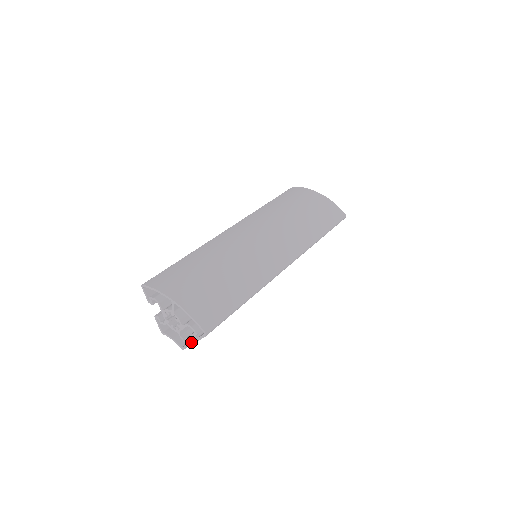
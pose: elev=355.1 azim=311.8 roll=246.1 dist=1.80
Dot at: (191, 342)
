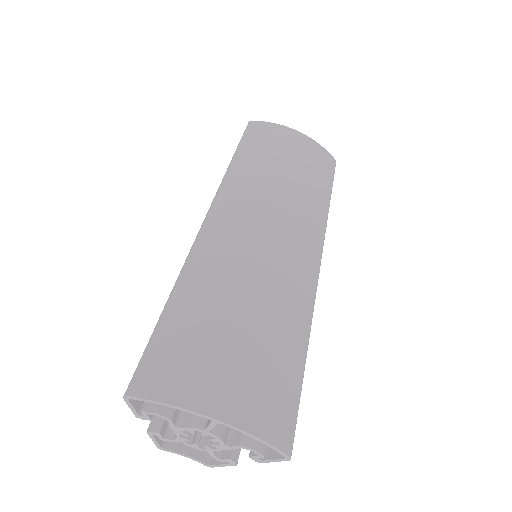
Dot at: (236, 460)
